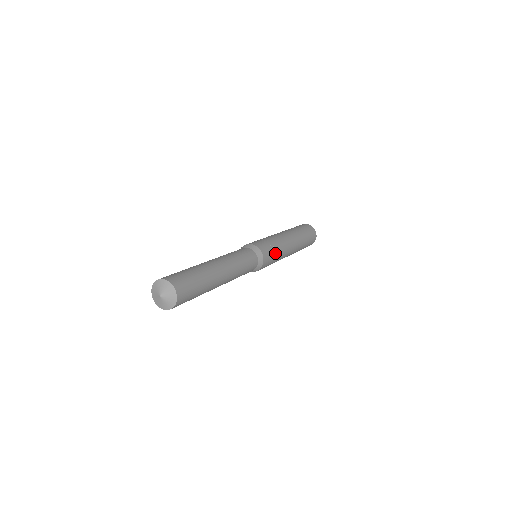
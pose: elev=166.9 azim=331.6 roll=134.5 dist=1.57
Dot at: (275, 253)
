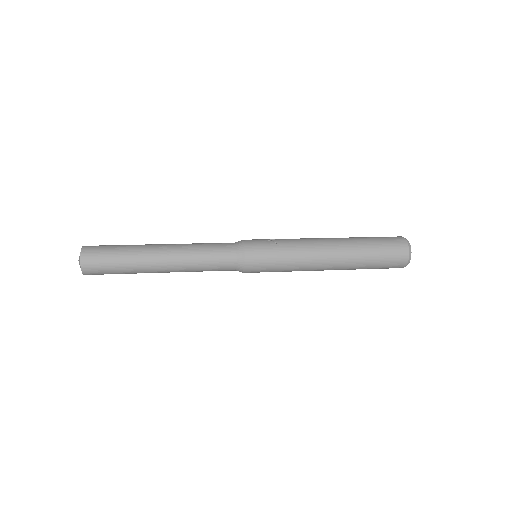
Dot at: (276, 250)
